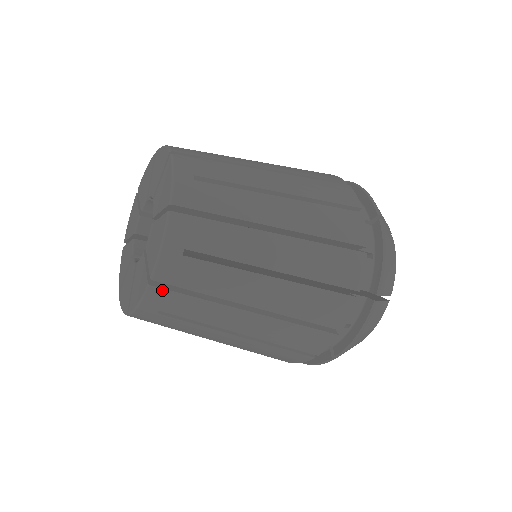
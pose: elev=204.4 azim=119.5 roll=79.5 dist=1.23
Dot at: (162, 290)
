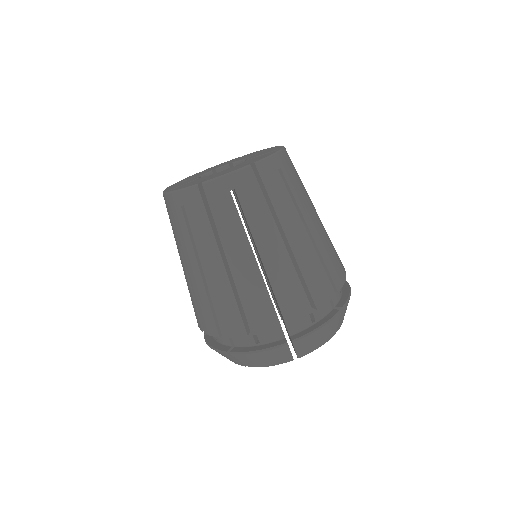
Dot at: (286, 158)
